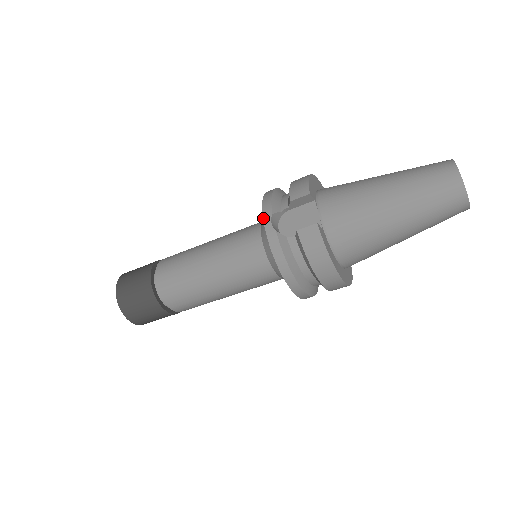
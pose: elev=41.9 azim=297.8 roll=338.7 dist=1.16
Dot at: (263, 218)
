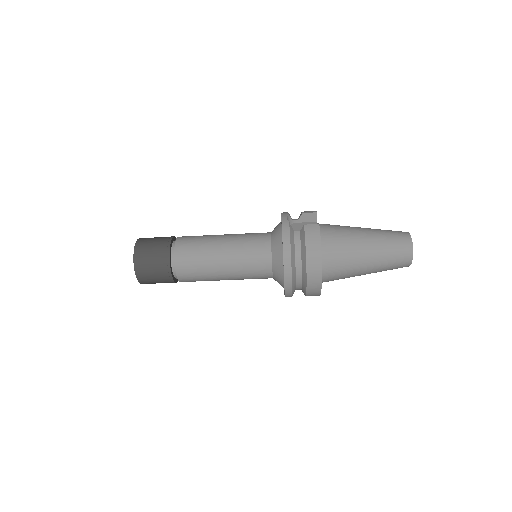
Dot at: (281, 216)
